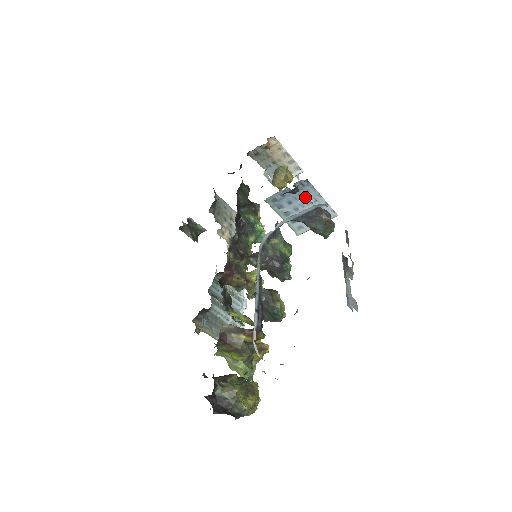
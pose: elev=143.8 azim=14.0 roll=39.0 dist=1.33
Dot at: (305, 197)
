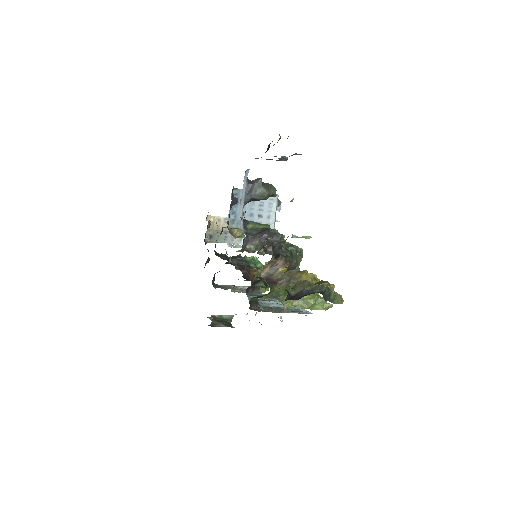
Dot at: occluded
